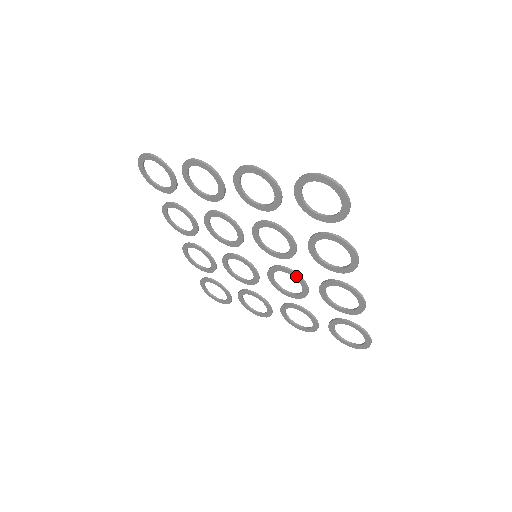
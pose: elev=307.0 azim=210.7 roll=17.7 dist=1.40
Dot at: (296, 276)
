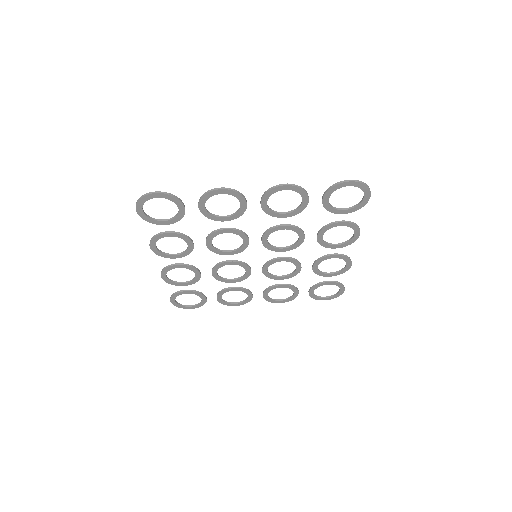
Dot at: (294, 261)
